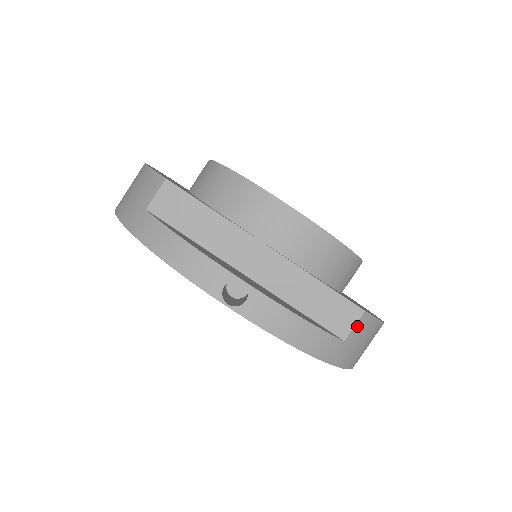
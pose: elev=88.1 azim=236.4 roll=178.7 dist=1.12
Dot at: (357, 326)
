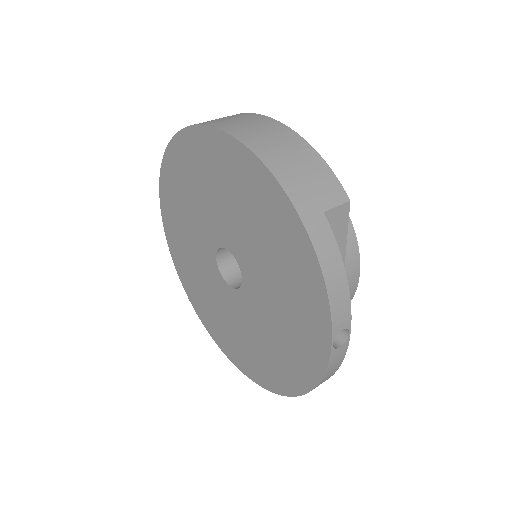
Dot at: occluded
